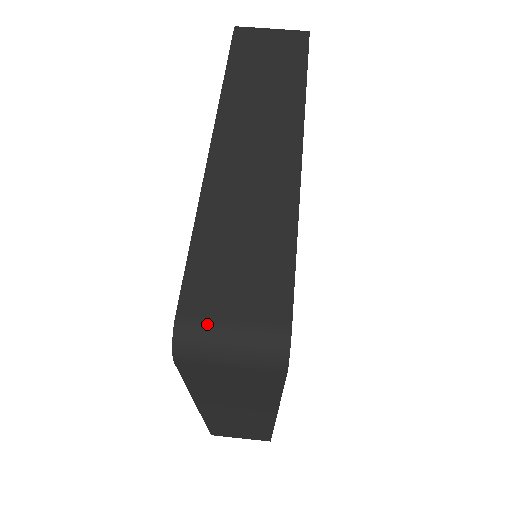
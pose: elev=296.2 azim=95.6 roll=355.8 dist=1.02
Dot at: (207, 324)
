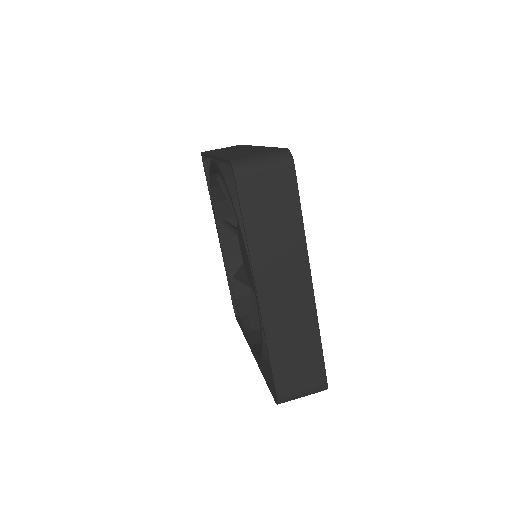
Dot at: (292, 395)
